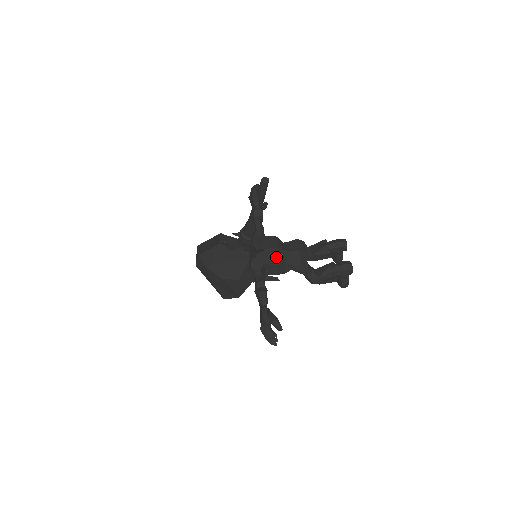
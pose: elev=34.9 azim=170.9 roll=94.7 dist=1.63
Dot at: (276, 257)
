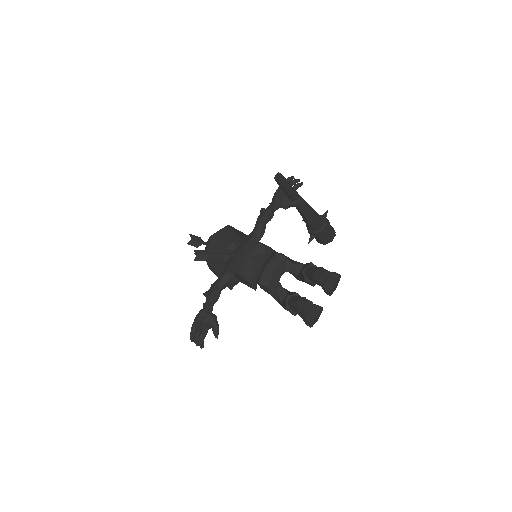
Dot at: (242, 266)
